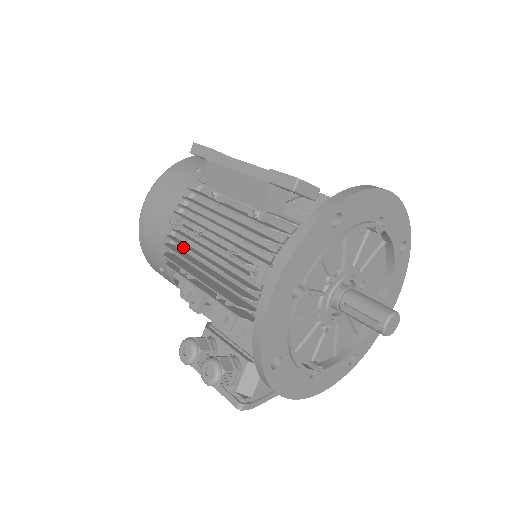
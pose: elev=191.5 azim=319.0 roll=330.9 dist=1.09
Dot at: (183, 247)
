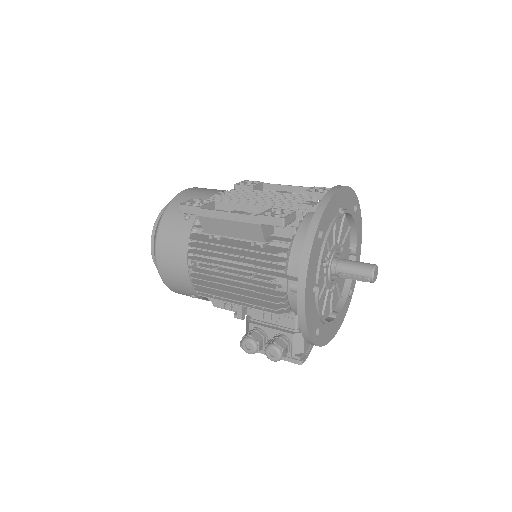
Dot at: (211, 282)
